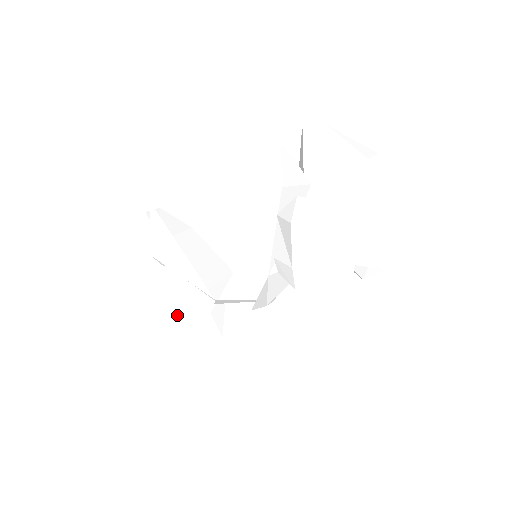
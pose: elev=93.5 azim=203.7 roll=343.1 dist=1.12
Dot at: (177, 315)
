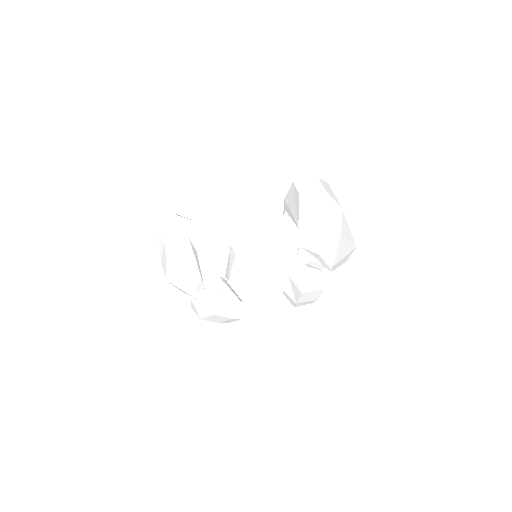
Dot at: (226, 319)
